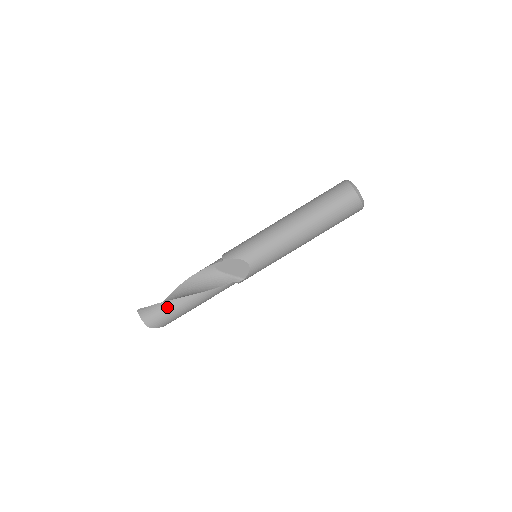
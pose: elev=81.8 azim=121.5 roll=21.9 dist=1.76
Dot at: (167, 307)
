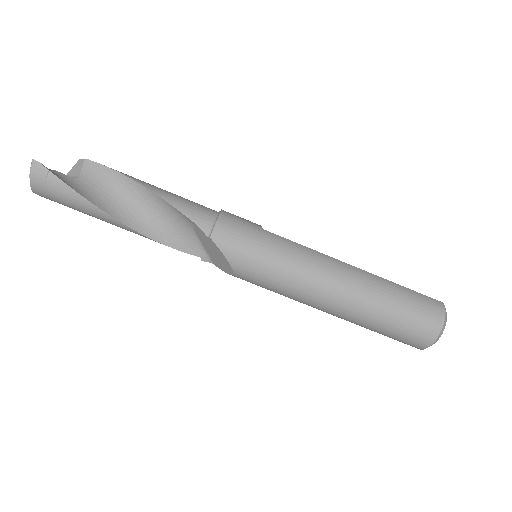
Dot at: (81, 206)
